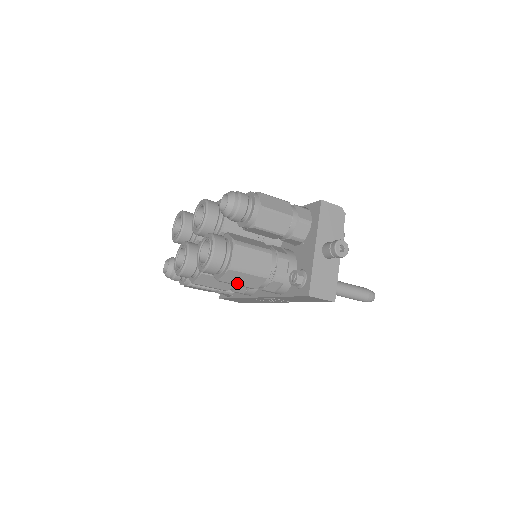
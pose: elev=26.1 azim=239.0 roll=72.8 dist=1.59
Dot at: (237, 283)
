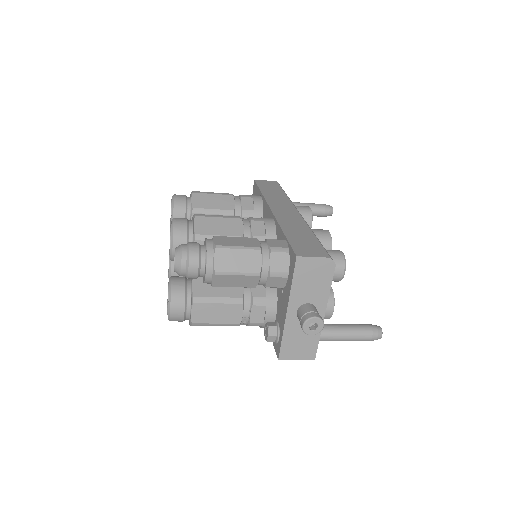
Dot at: occluded
